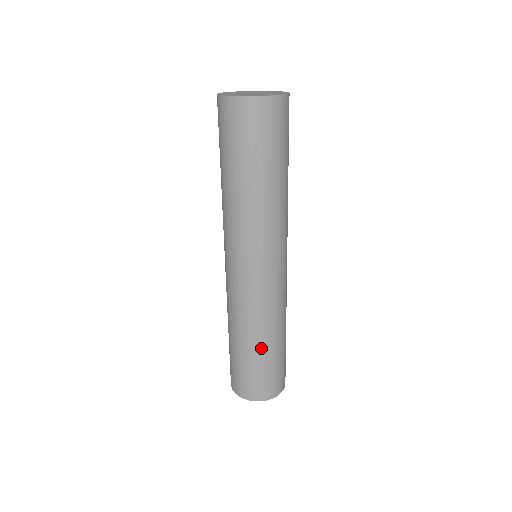
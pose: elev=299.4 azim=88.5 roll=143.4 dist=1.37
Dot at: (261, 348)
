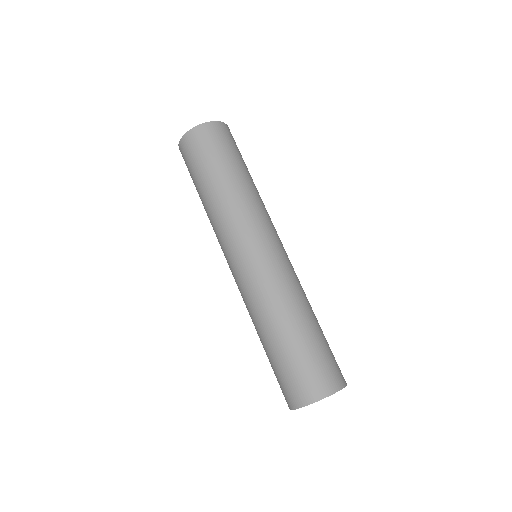
Dot at: (295, 329)
